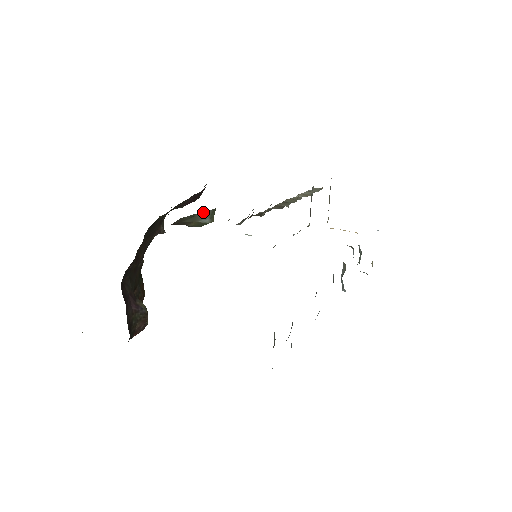
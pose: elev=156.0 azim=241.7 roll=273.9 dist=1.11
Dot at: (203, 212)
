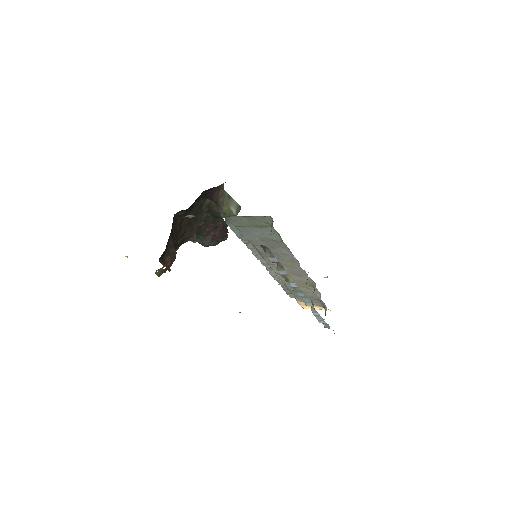
Dot at: (235, 201)
